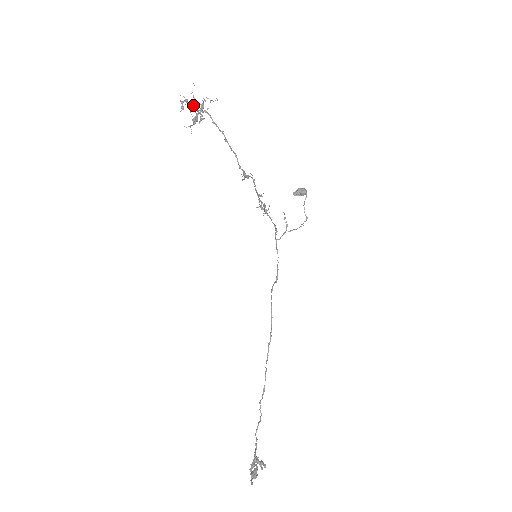
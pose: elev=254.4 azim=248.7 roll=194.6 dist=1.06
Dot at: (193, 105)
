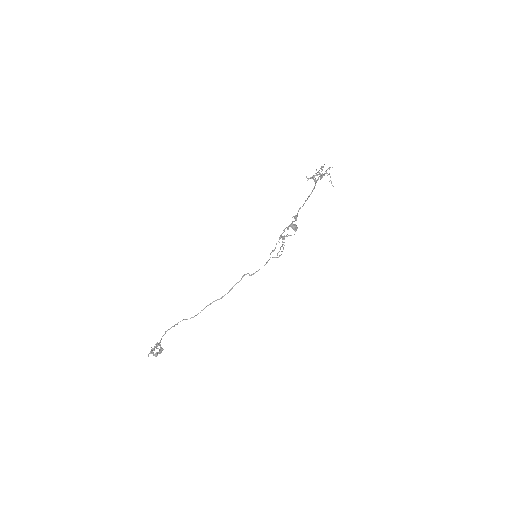
Dot at: (321, 169)
